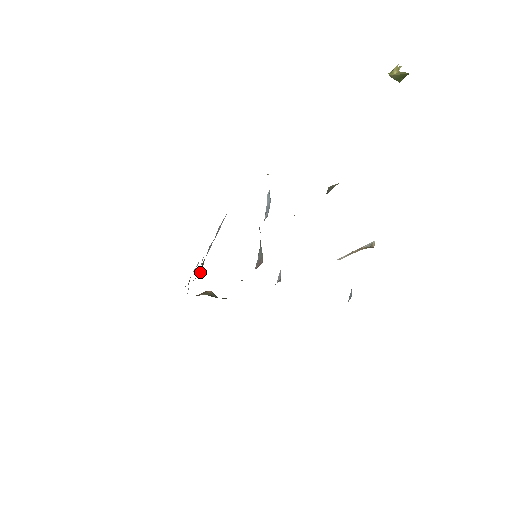
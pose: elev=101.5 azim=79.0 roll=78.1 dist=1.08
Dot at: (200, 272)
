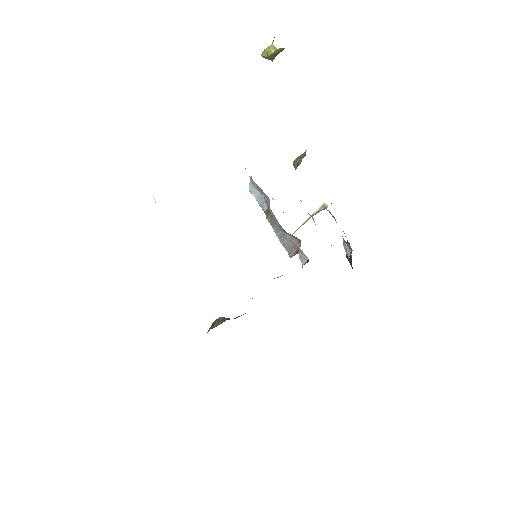
Dot at: occluded
